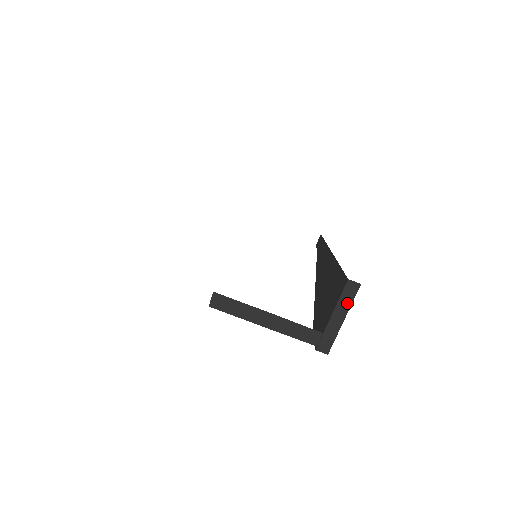
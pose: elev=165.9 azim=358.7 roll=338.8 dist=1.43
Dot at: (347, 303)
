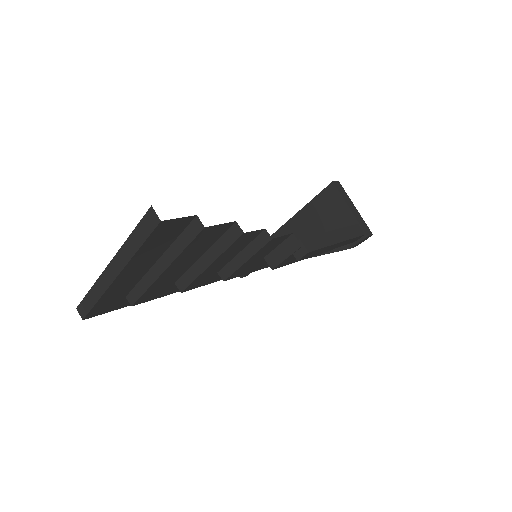
Dot at: (346, 196)
